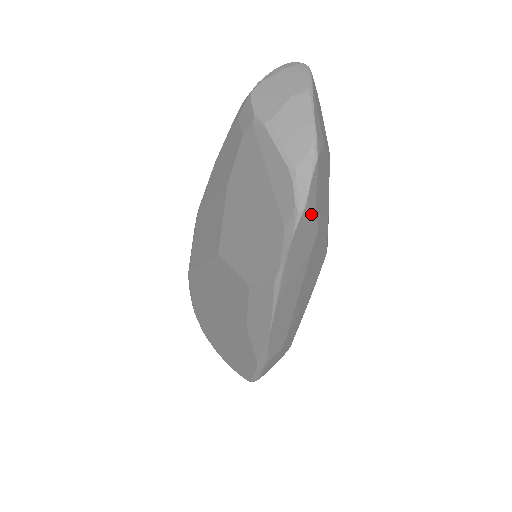
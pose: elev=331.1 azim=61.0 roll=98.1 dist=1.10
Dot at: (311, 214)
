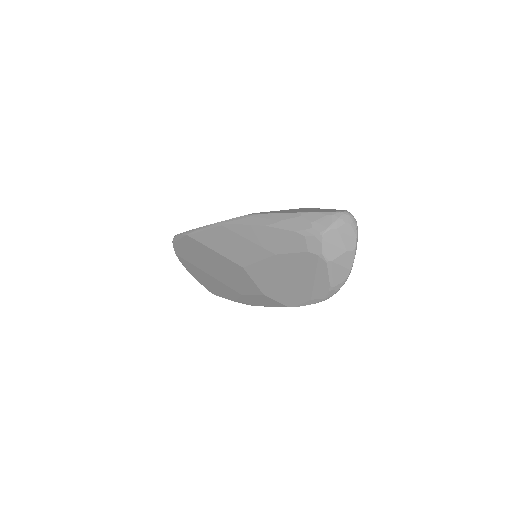
Dot at: occluded
